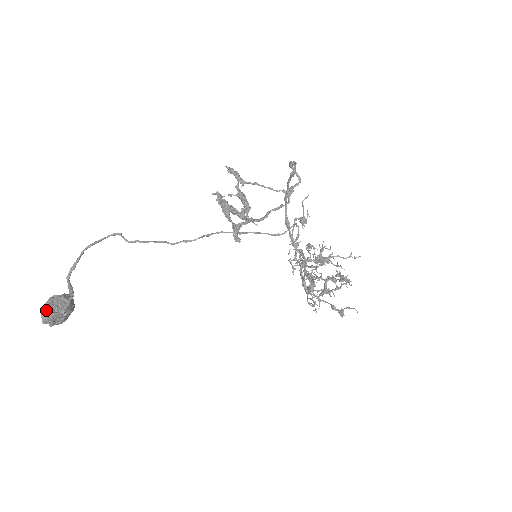
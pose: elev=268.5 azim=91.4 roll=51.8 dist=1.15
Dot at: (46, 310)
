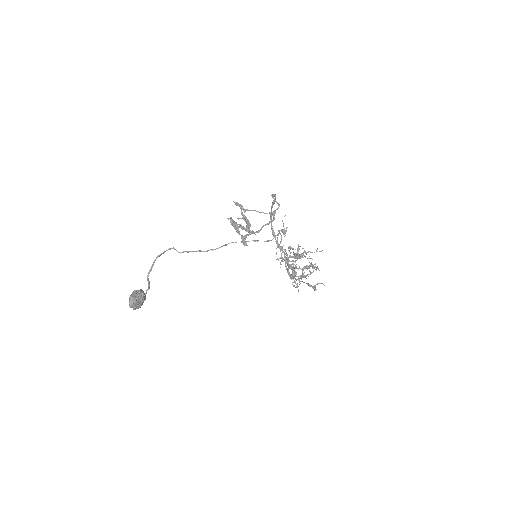
Dot at: (132, 299)
